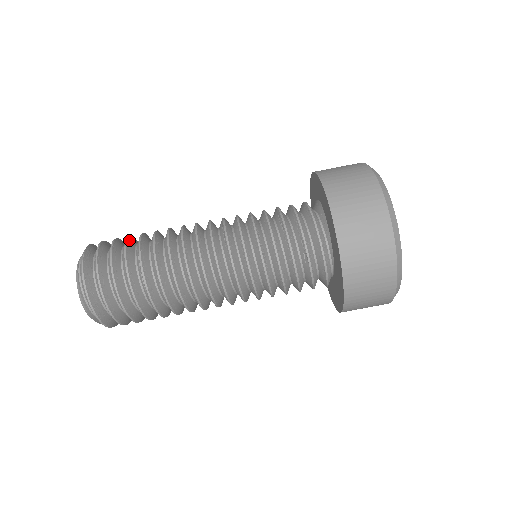
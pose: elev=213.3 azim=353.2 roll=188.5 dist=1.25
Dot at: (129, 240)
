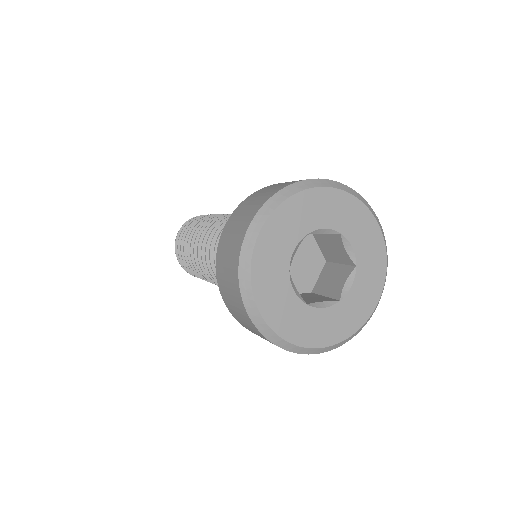
Dot at: occluded
